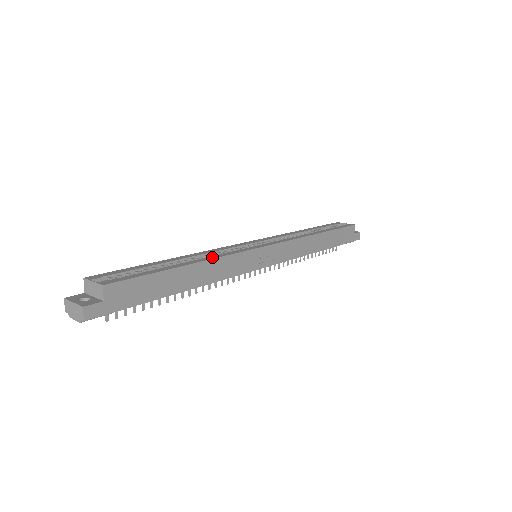
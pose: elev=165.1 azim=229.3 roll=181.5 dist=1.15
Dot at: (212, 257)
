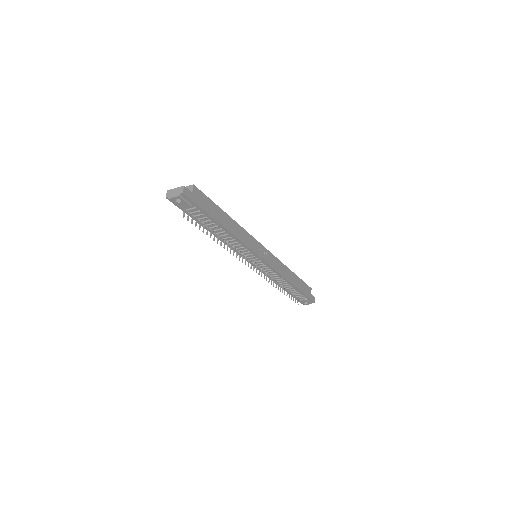
Dot at: (238, 226)
